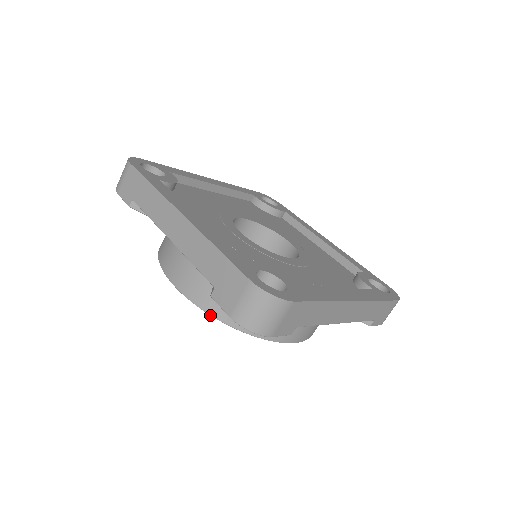
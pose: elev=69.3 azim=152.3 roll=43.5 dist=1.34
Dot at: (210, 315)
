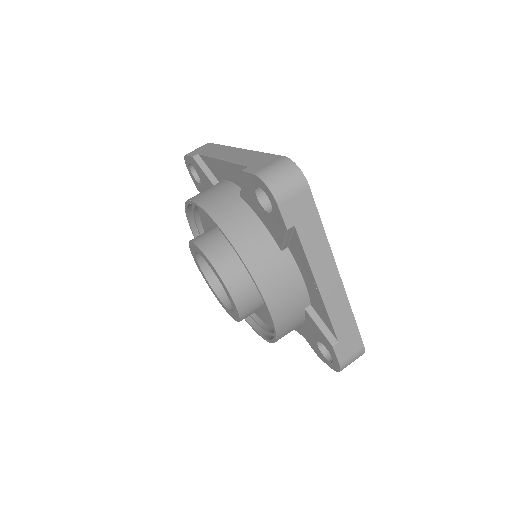
Dot at: (215, 222)
